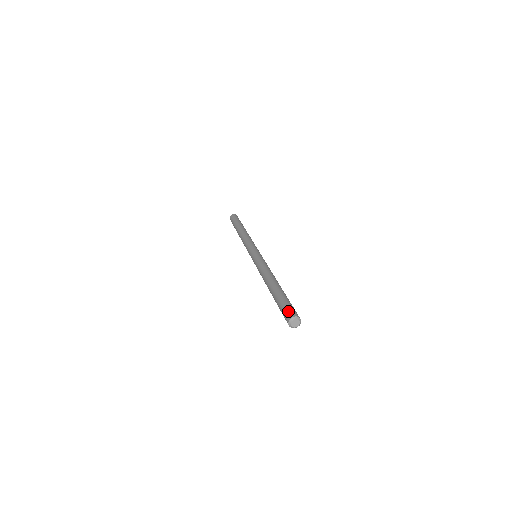
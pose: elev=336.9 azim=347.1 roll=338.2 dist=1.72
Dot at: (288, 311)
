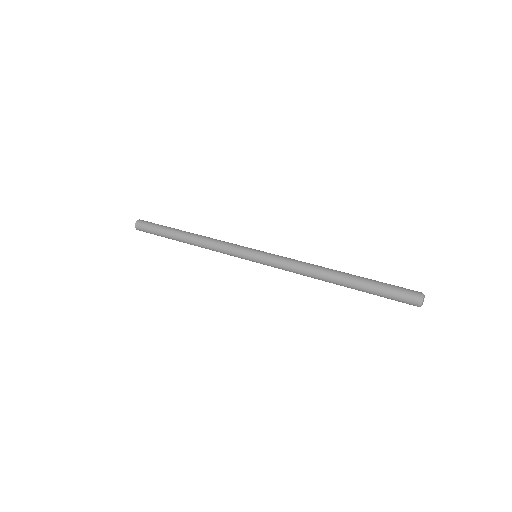
Dot at: (409, 289)
